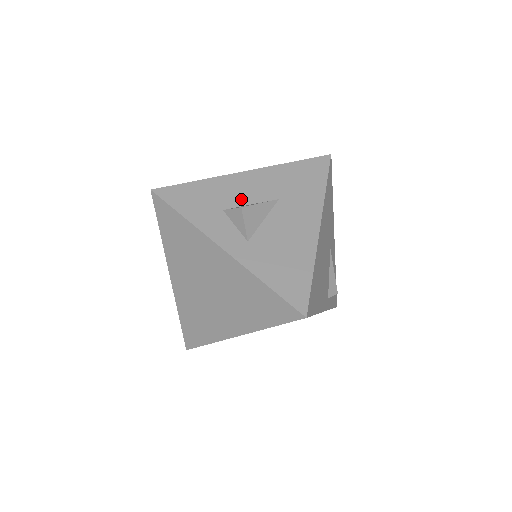
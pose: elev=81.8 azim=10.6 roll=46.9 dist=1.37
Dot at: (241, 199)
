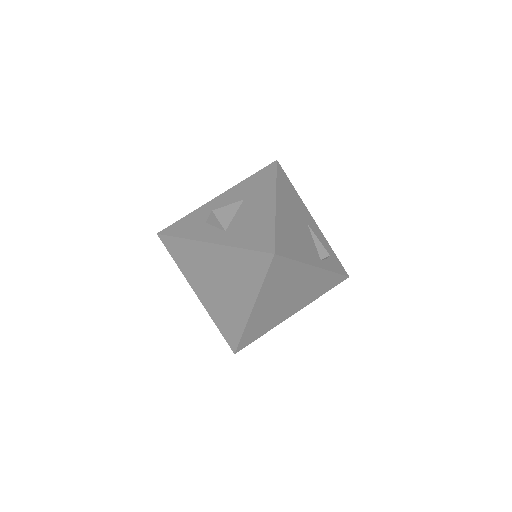
Dot at: occluded
